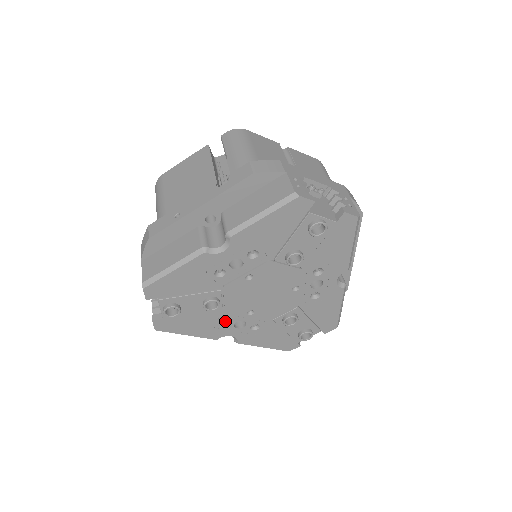
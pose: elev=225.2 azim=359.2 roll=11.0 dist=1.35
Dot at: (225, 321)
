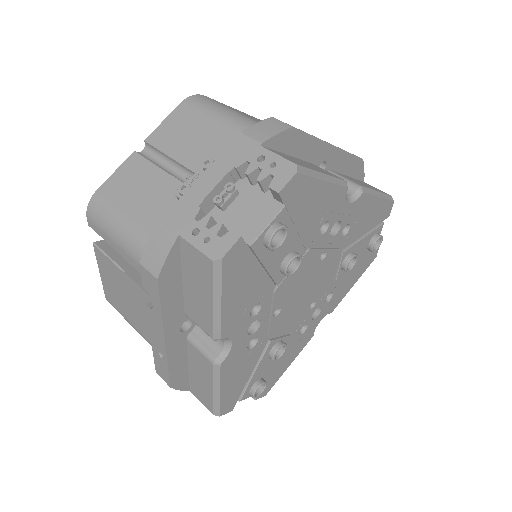
Dot at: (302, 327)
